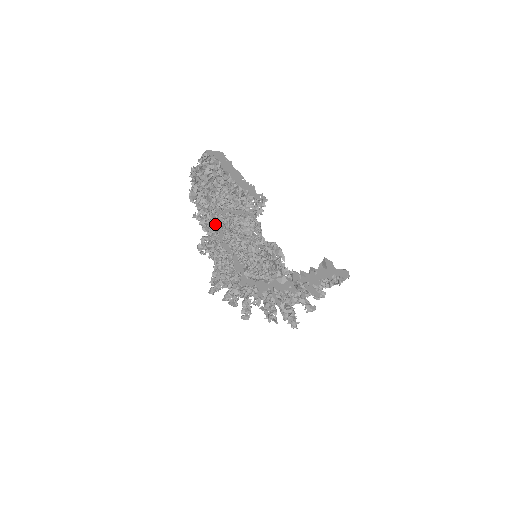
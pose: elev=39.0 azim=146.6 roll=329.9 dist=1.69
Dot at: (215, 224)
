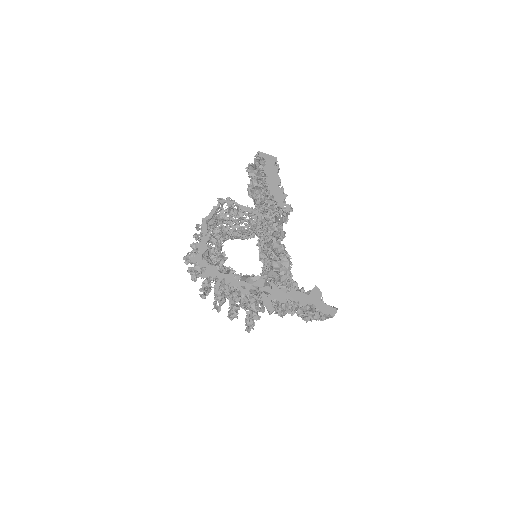
Dot at: occluded
